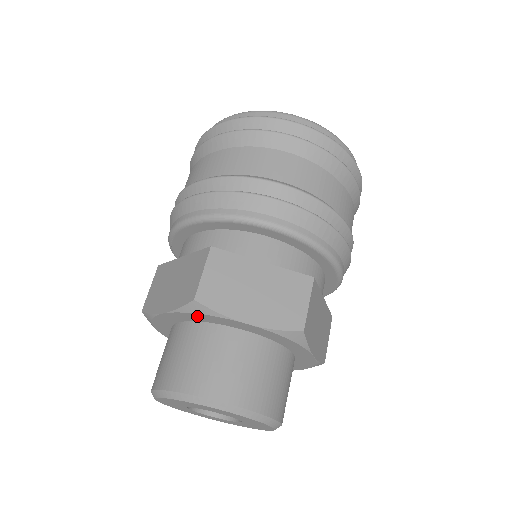
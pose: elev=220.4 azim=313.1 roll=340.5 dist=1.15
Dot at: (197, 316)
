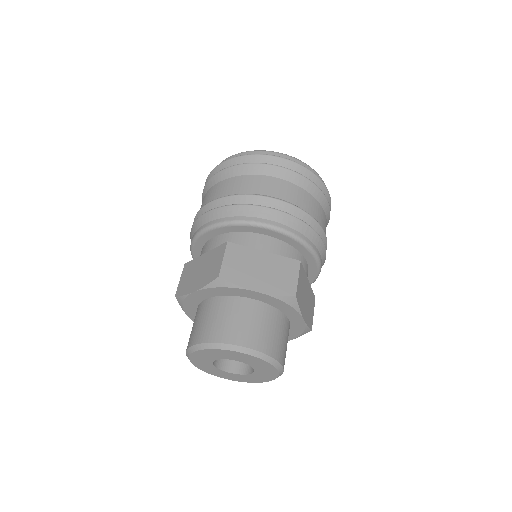
Dot at: (220, 290)
